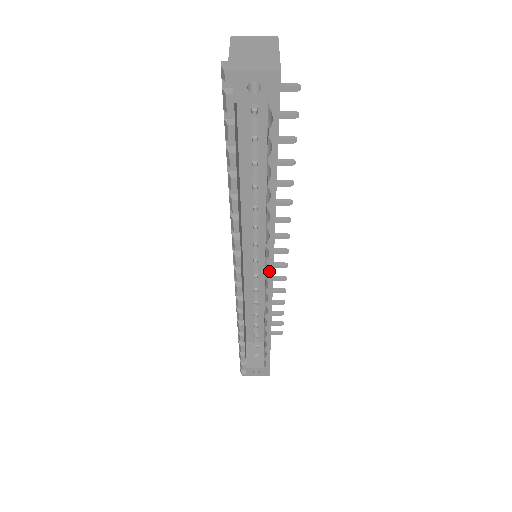
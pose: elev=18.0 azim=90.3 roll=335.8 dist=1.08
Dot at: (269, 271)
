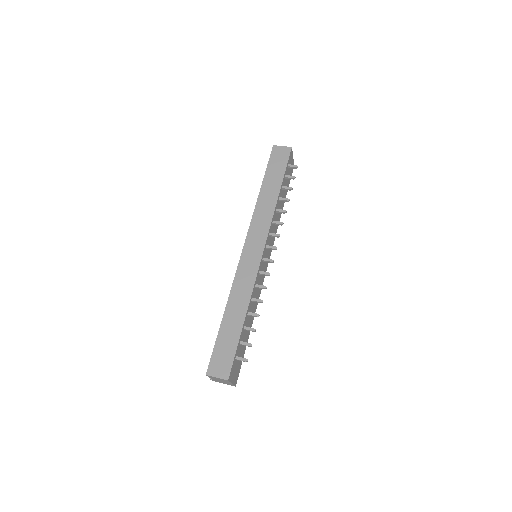
Dot at: occluded
